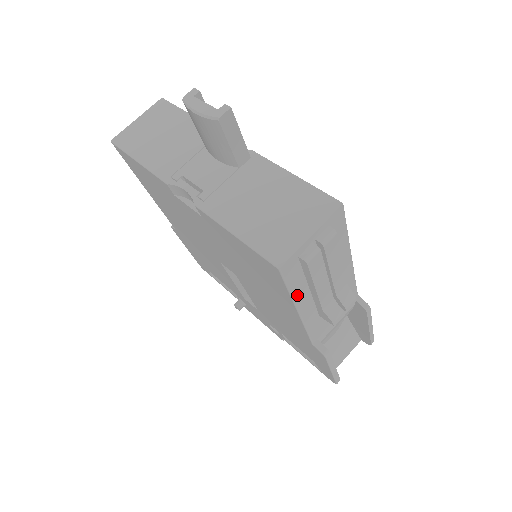
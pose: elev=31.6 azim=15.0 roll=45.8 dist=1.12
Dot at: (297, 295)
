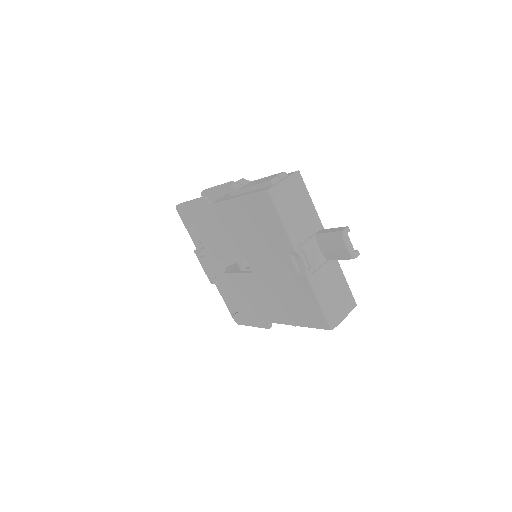
Dot at: occluded
